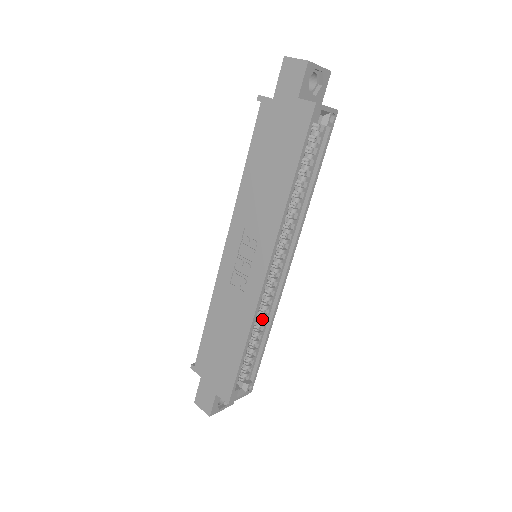
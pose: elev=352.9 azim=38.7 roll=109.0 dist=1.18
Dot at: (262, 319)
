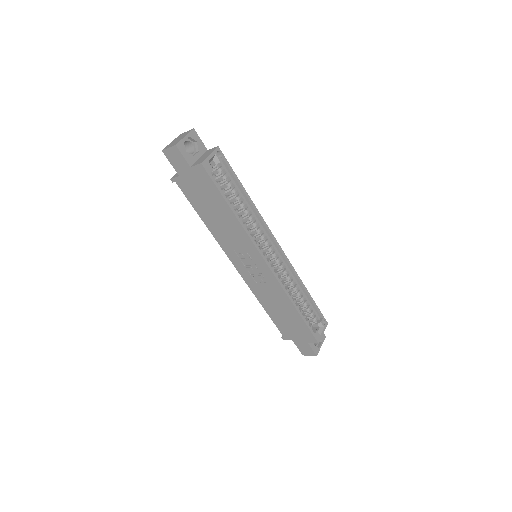
Dot at: (293, 284)
